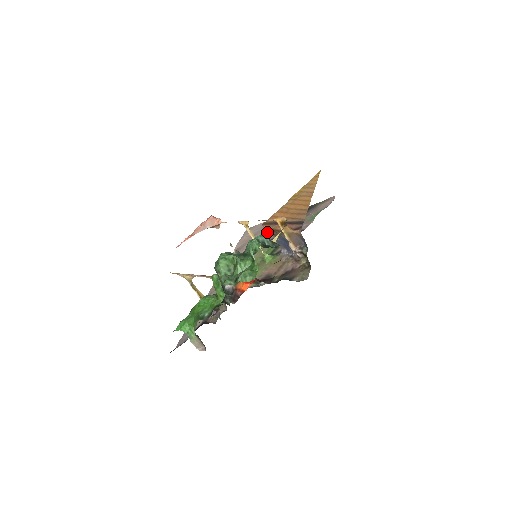
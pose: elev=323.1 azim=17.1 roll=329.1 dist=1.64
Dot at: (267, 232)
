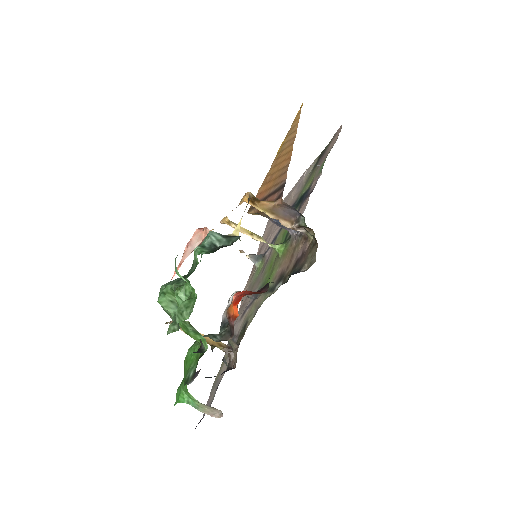
Dot at: occluded
